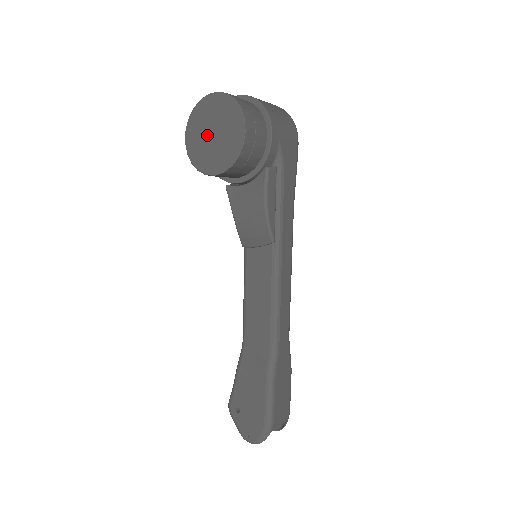
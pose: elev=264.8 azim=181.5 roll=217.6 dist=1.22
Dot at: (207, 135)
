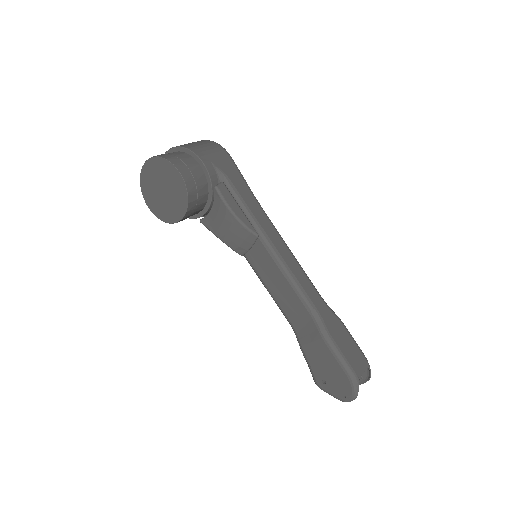
Dot at: (160, 195)
